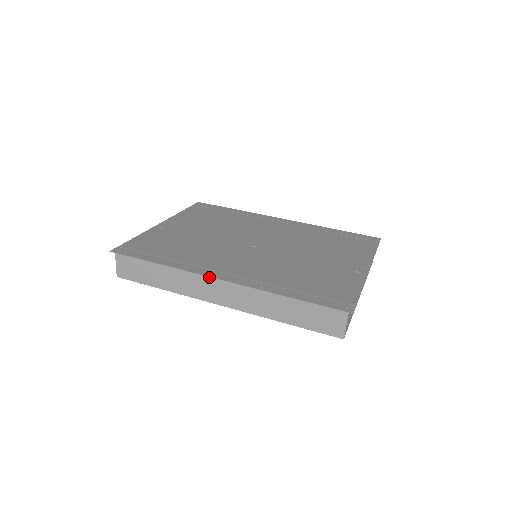
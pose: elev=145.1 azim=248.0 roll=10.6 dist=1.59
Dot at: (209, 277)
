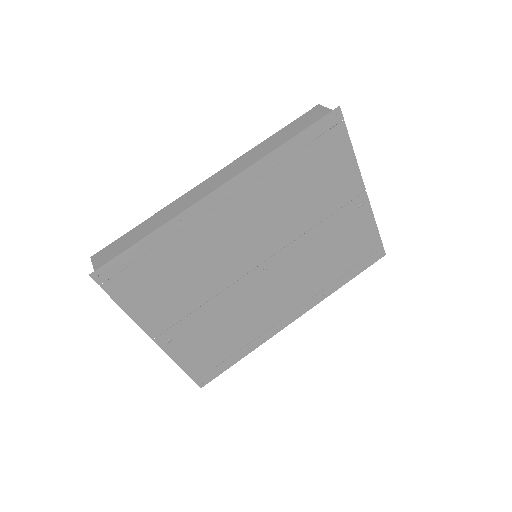
Dot at: (284, 324)
